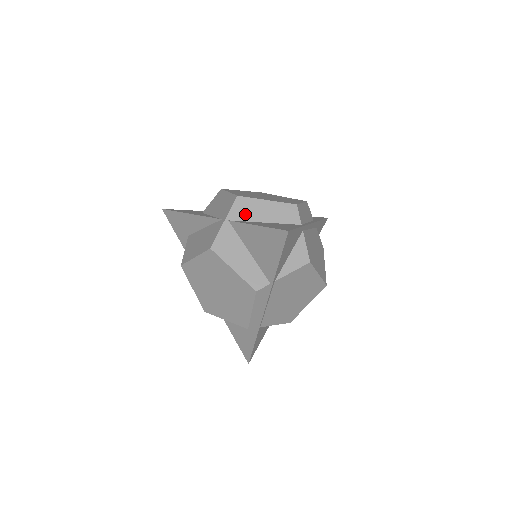
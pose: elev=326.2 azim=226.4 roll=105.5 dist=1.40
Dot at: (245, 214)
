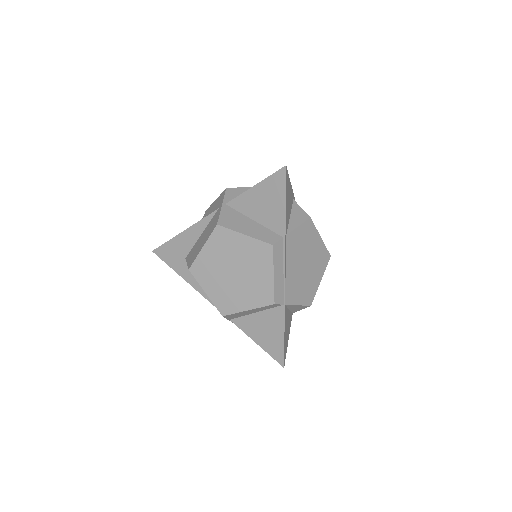
Dot at: occluded
